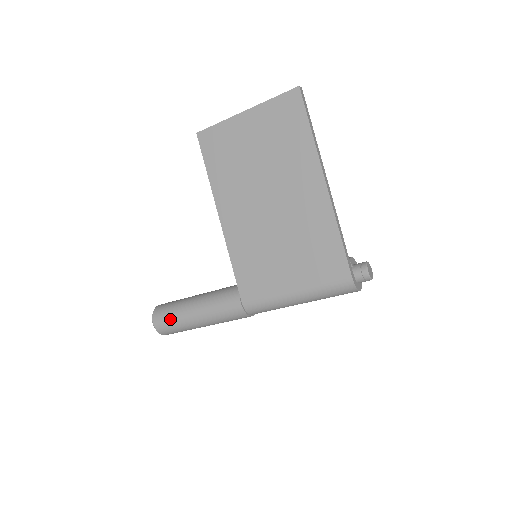
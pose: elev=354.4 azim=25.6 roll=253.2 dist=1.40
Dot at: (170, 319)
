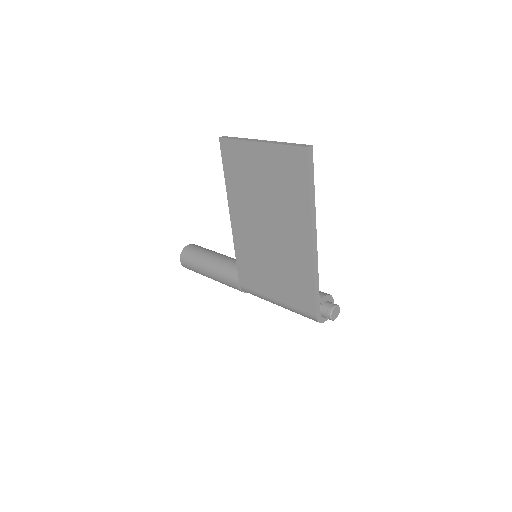
Dot at: (191, 266)
